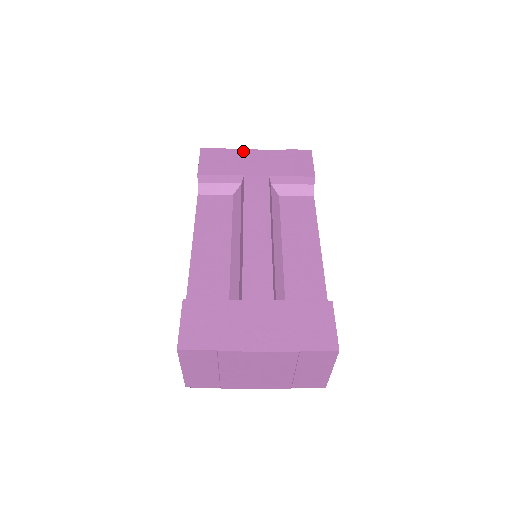
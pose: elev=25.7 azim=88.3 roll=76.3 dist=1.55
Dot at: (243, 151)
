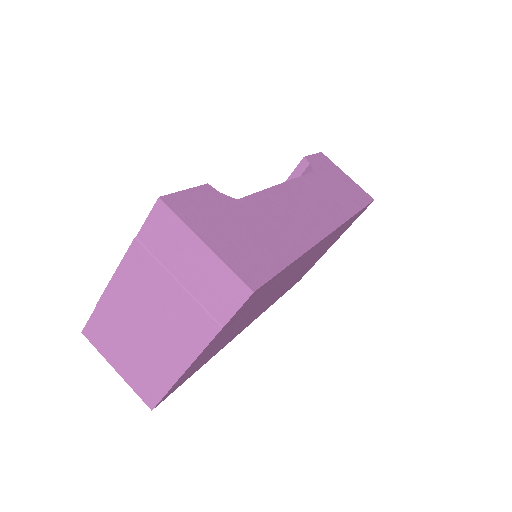
Dot at: occluded
